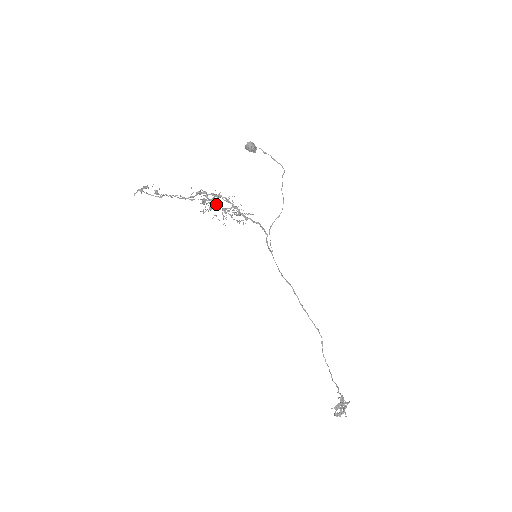
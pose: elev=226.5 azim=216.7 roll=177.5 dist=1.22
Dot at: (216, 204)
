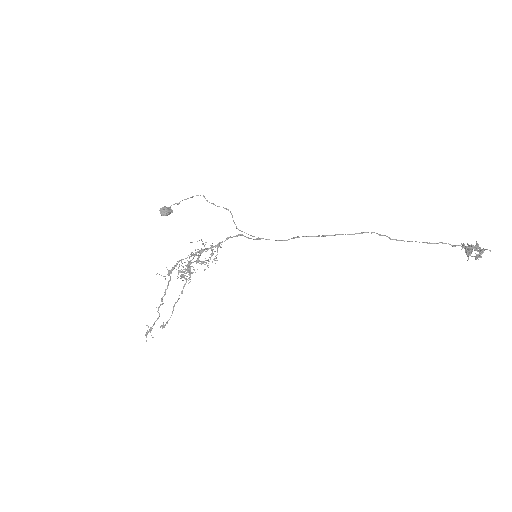
Dot at: occluded
